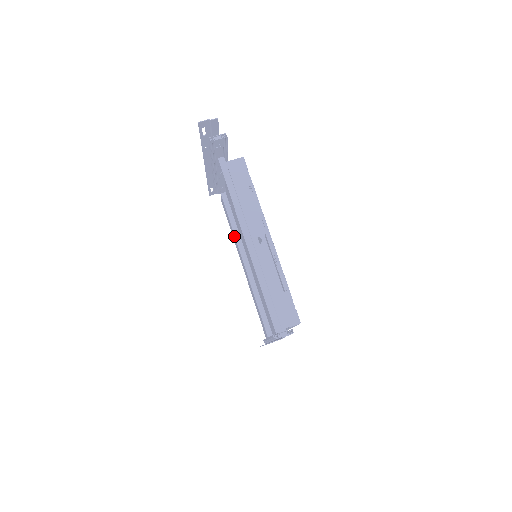
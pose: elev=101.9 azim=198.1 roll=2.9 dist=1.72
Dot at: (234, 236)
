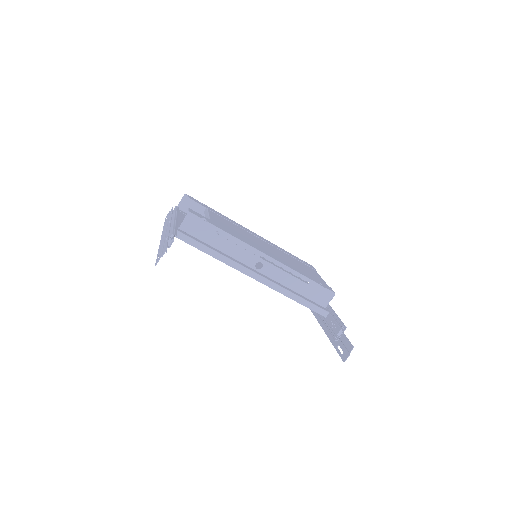
Dot at: occluded
